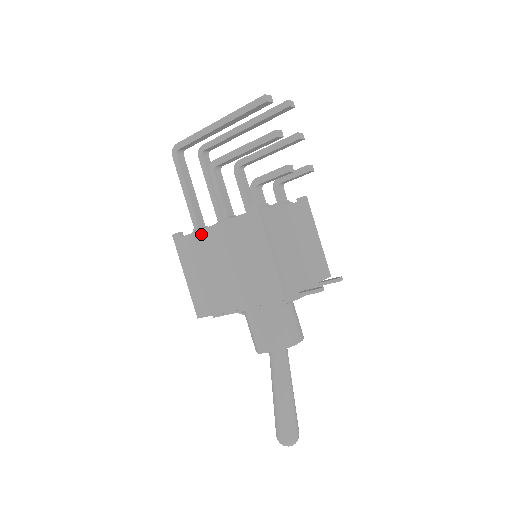
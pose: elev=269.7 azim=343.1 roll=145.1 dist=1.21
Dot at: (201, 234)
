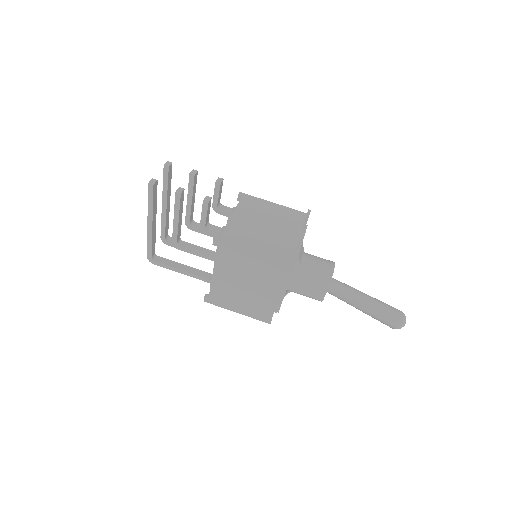
Dot at: (214, 284)
